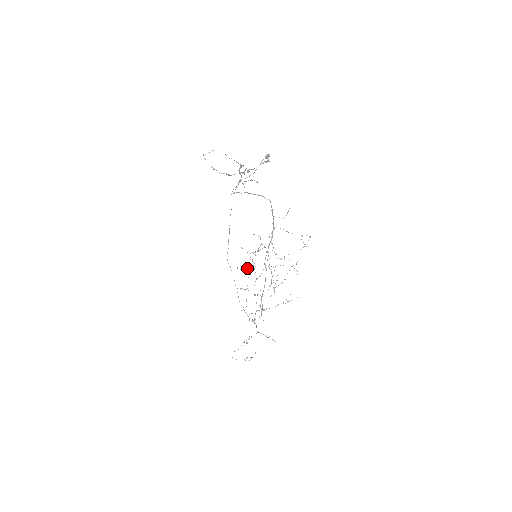
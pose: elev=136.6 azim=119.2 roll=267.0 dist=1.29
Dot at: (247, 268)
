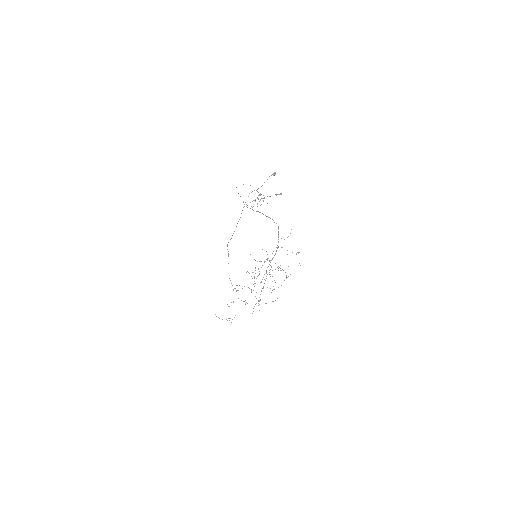
Dot at: (253, 272)
